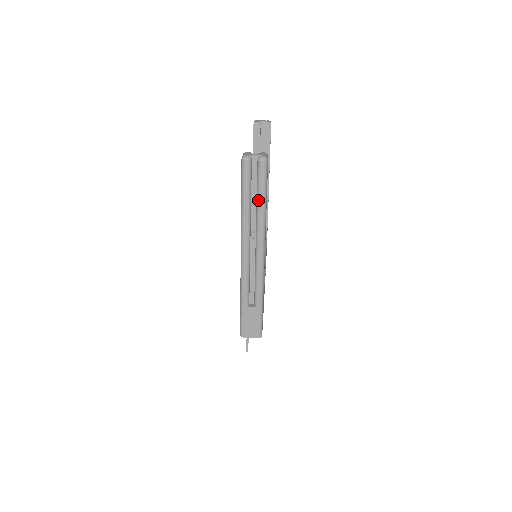
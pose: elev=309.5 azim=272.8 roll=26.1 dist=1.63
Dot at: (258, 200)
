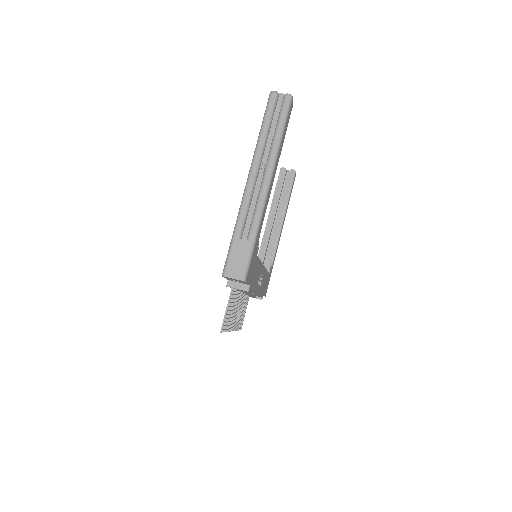
Dot at: (276, 129)
